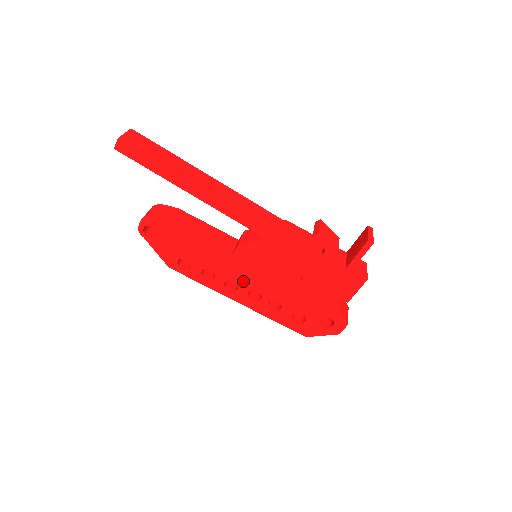
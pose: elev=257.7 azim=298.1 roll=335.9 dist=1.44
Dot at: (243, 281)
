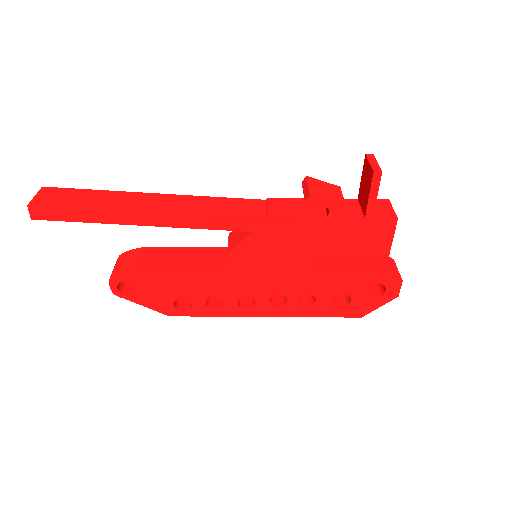
Dot at: (256, 291)
